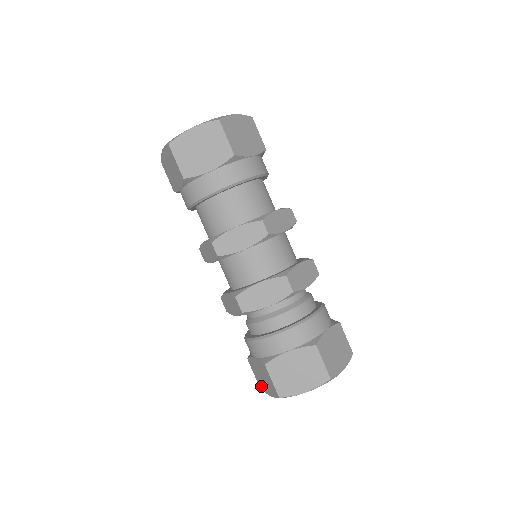
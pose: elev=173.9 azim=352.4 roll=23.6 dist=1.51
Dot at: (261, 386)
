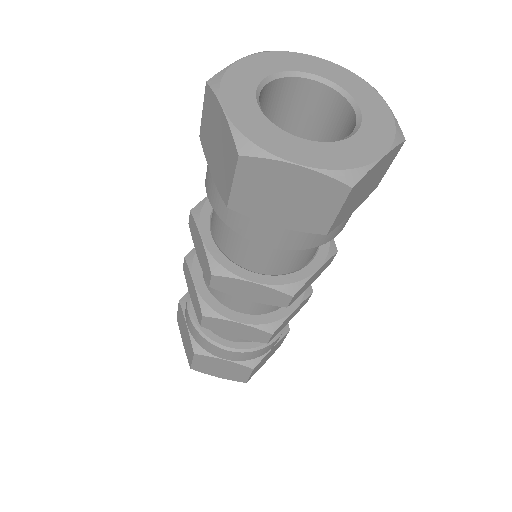
Dot at: (179, 324)
